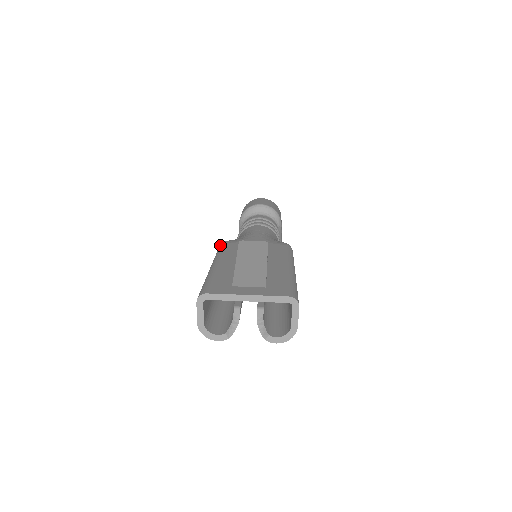
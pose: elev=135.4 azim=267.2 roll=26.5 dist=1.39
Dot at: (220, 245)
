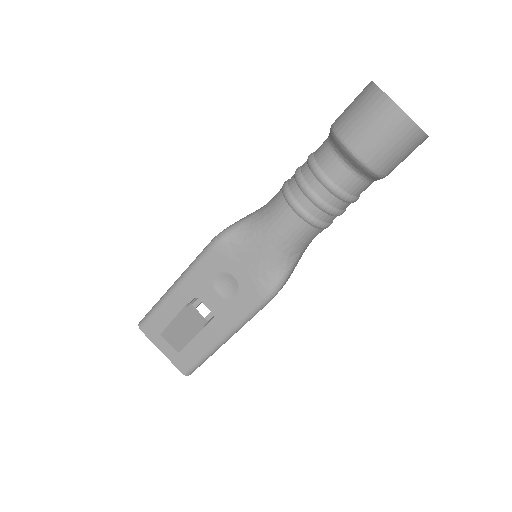
Dot at: (209, 245)
